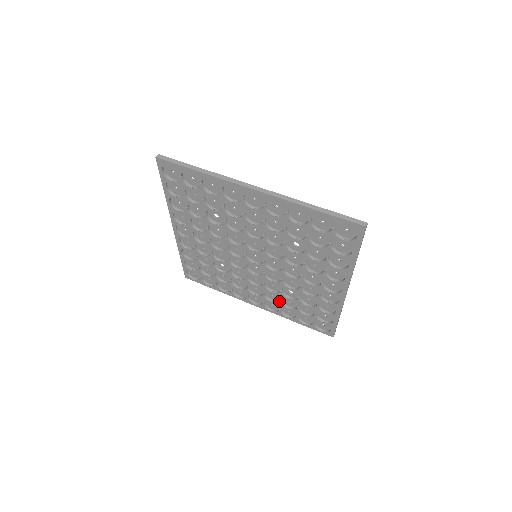
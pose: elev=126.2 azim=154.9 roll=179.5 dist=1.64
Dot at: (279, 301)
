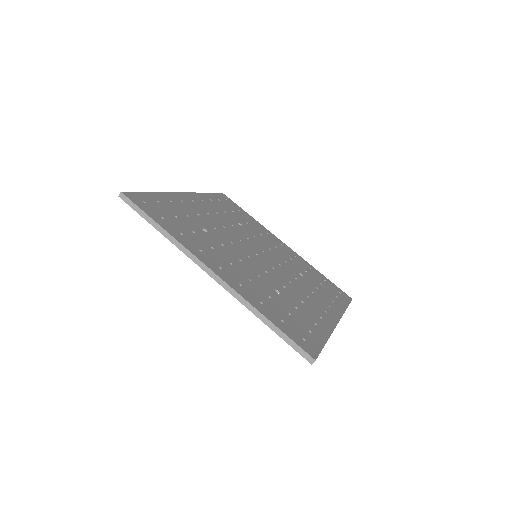
Dot at: occluded
